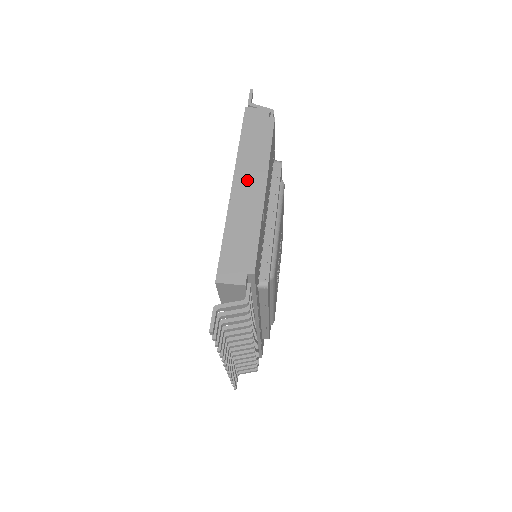
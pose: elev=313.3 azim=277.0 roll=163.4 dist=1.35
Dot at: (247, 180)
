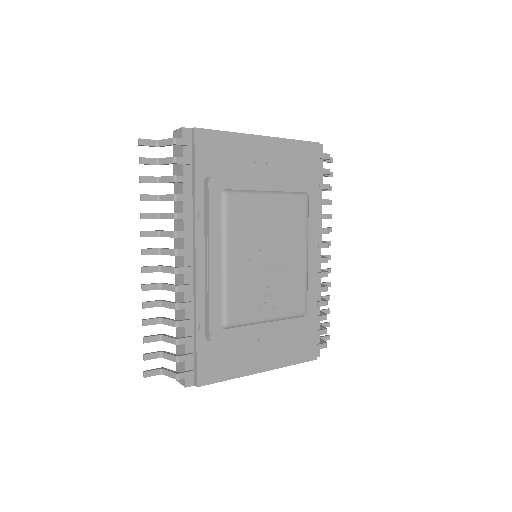
Dot at: occluded
